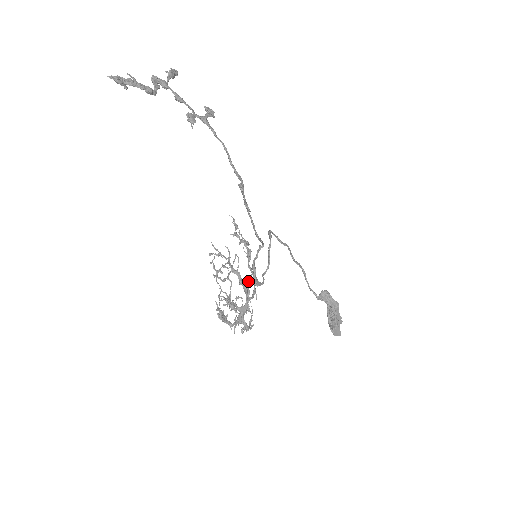
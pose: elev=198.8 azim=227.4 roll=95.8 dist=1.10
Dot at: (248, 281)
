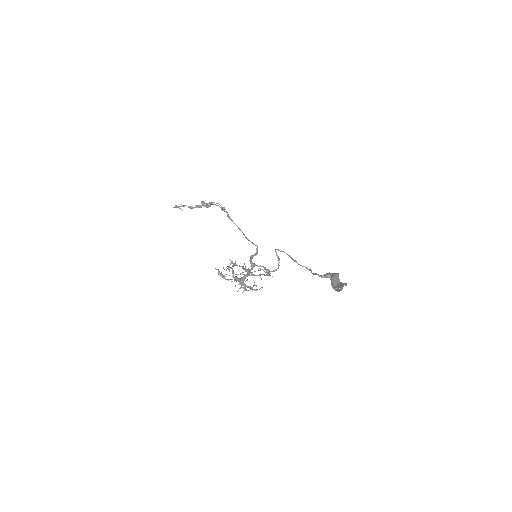
Dot at: (251, 268)
